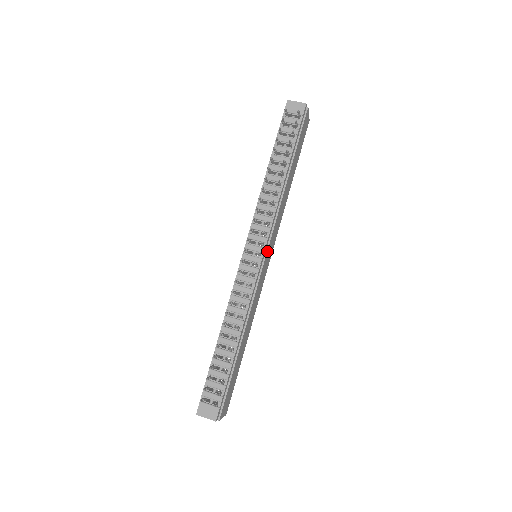
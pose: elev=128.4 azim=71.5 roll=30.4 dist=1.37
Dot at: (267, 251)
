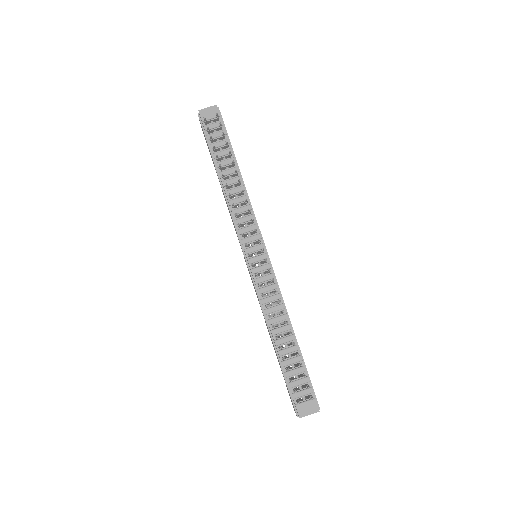
Dot at: (264, 245)
